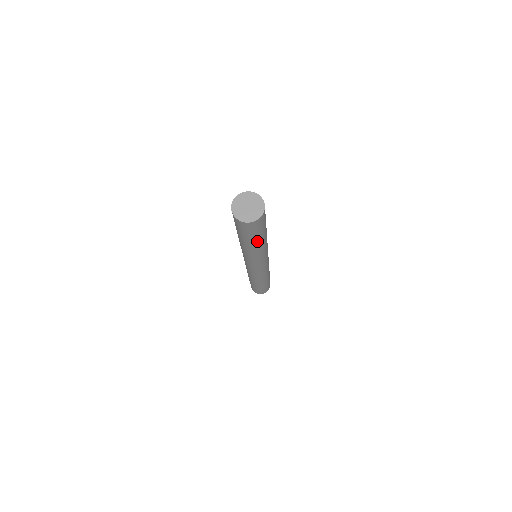
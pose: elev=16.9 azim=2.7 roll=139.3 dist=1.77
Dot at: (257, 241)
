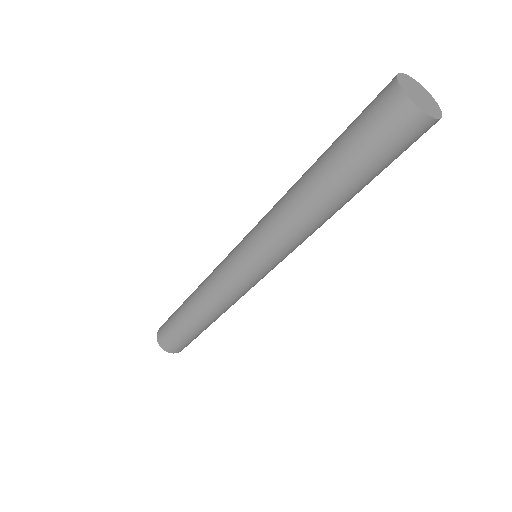
Dot at: (344, 185)
